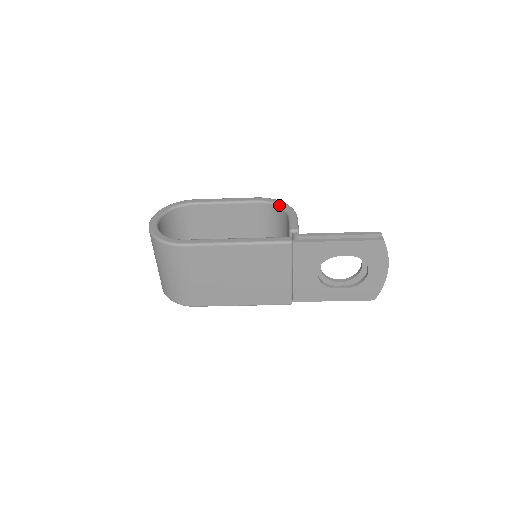
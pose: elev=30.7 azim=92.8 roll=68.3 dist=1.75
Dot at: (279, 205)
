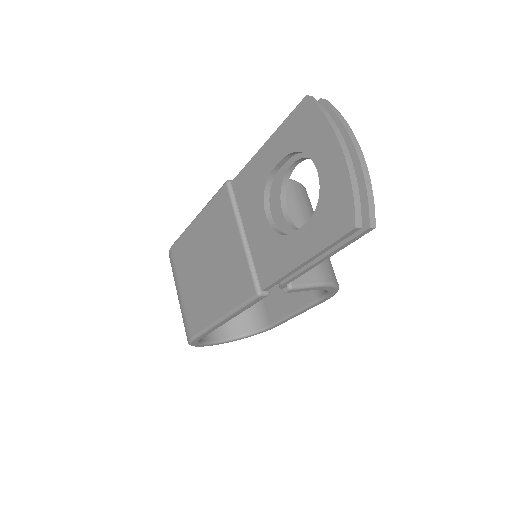
Dot at: occluded
